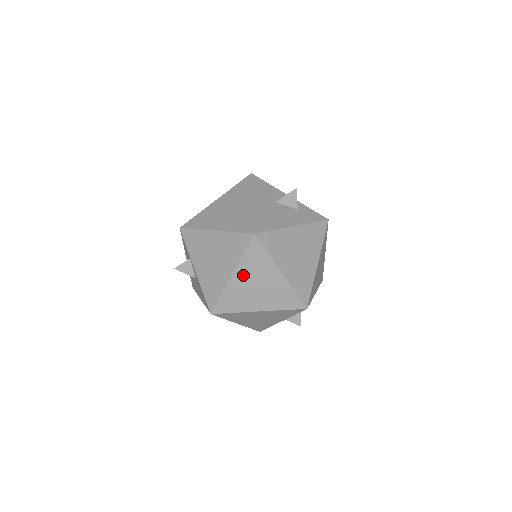
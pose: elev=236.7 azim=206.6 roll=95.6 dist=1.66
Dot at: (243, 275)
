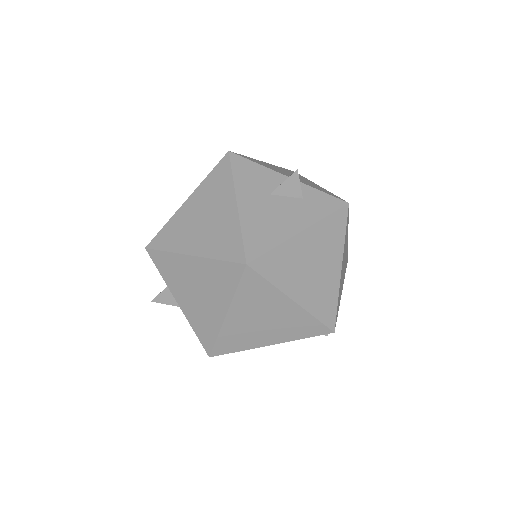
Dot at: (241, 312)
